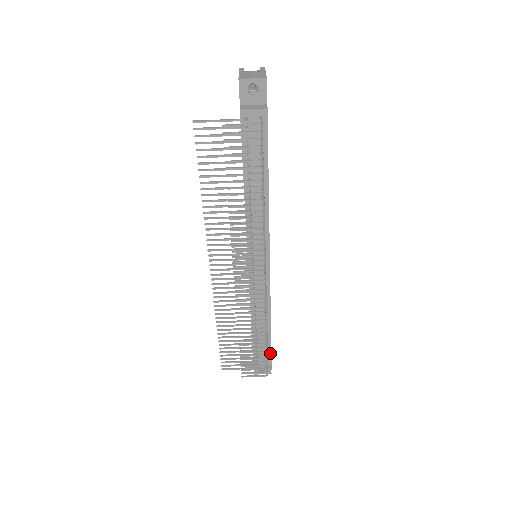
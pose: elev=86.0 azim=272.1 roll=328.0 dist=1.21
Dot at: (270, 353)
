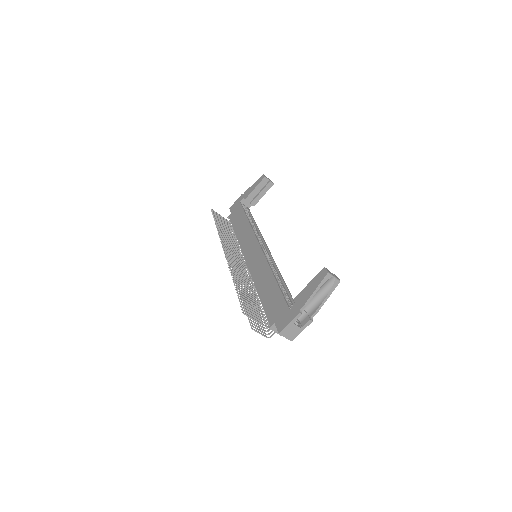
Dot at: occluded
